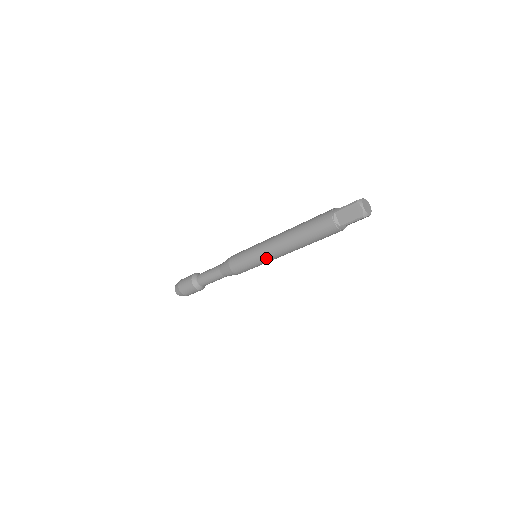
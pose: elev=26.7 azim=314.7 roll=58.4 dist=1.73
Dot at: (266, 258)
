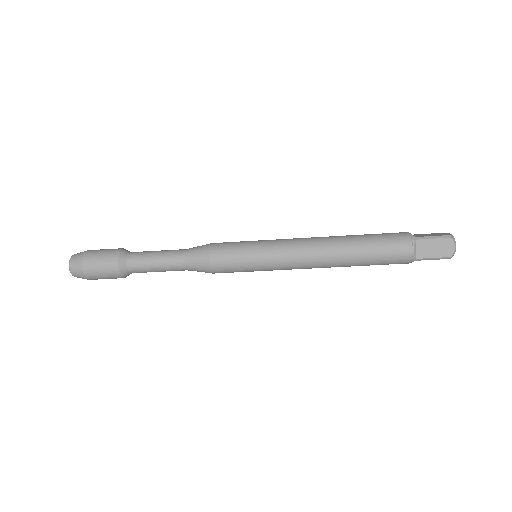
Dot at: (282, 266)
